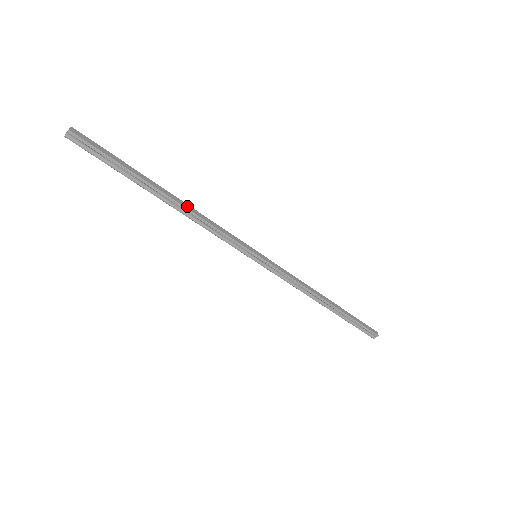
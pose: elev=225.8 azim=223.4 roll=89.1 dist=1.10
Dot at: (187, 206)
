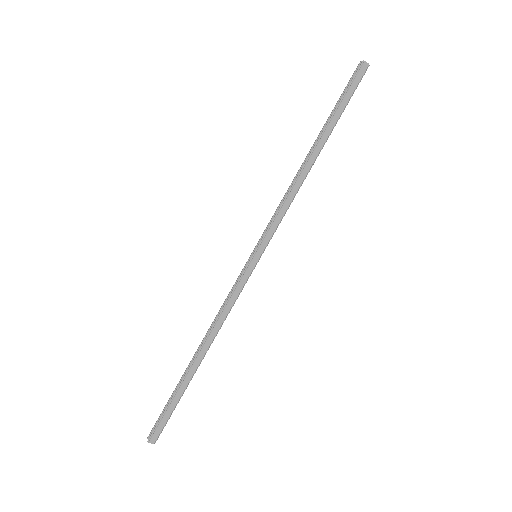
Dot at: (210, 340)
